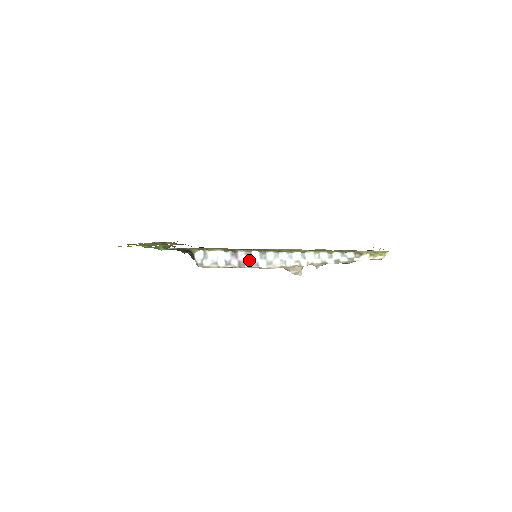
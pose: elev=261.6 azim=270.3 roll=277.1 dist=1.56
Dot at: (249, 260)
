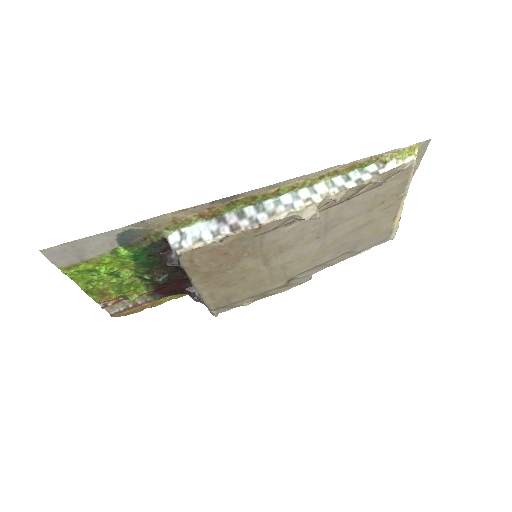
Dot at: (243, 220)
